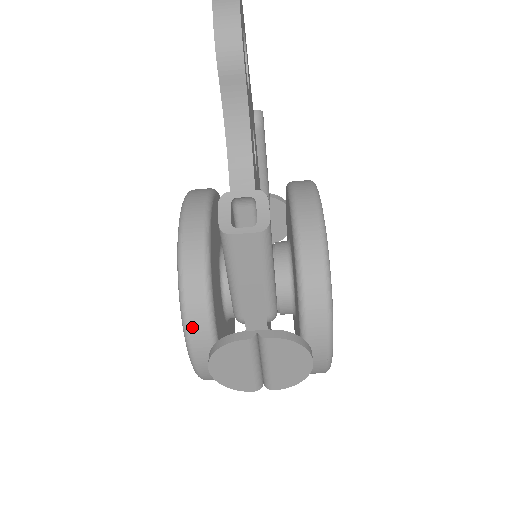
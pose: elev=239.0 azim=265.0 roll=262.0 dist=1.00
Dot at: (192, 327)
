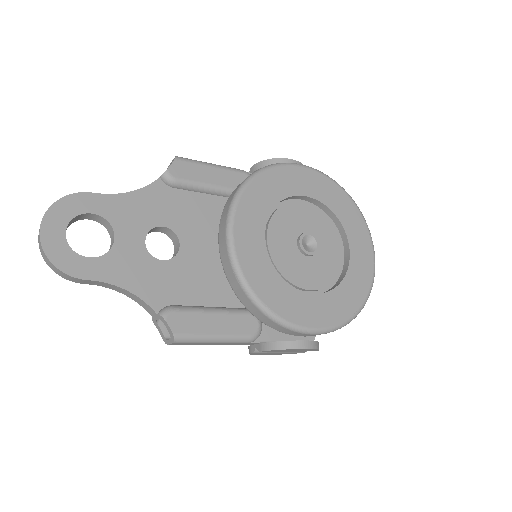
Dot at: occluded
